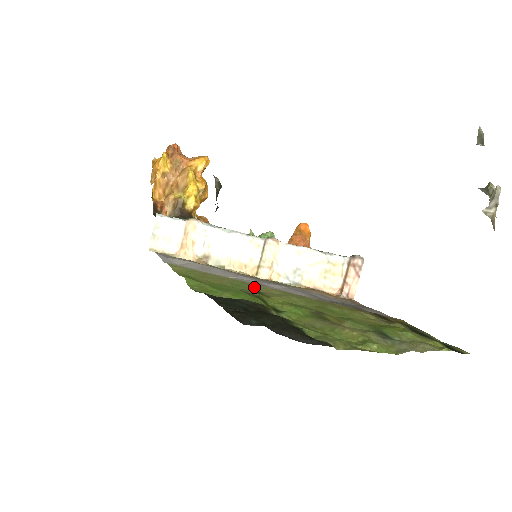
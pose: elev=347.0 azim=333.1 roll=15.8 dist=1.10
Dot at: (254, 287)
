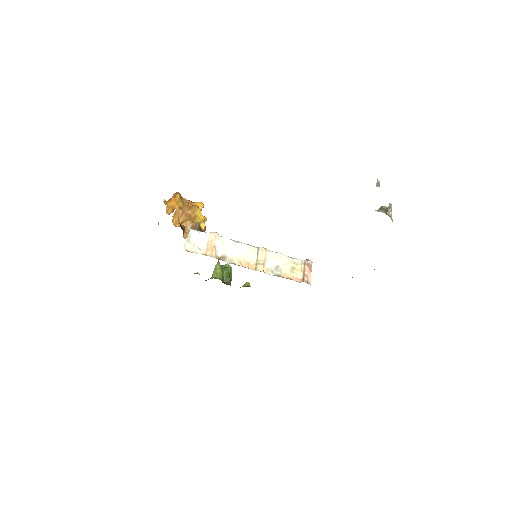
Dot at: occluded
